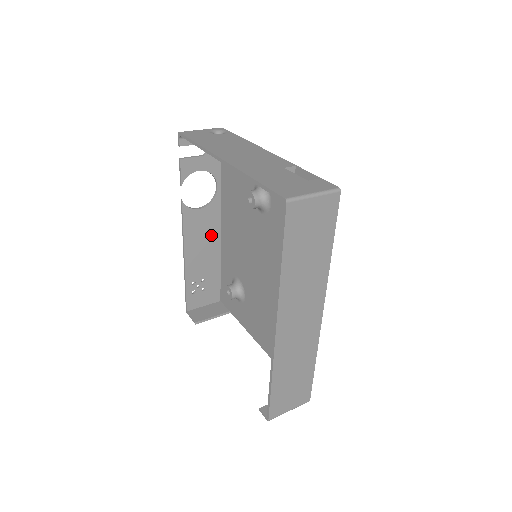
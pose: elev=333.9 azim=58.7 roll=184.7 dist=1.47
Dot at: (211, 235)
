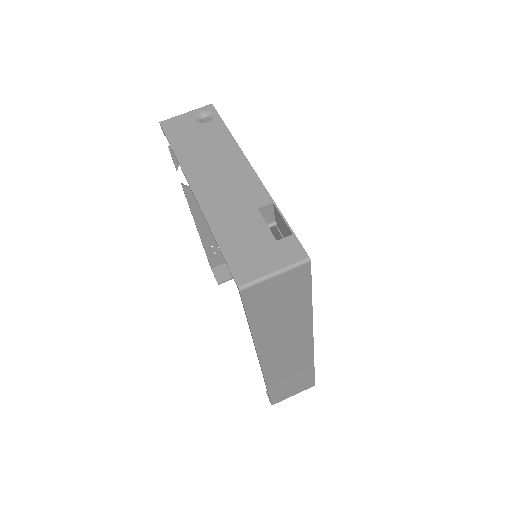
Dot at: occluded
